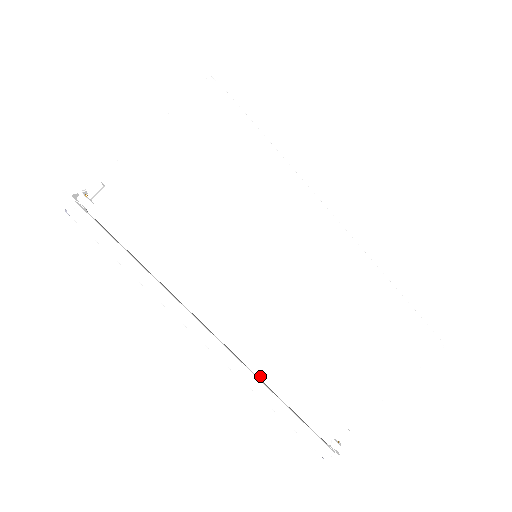
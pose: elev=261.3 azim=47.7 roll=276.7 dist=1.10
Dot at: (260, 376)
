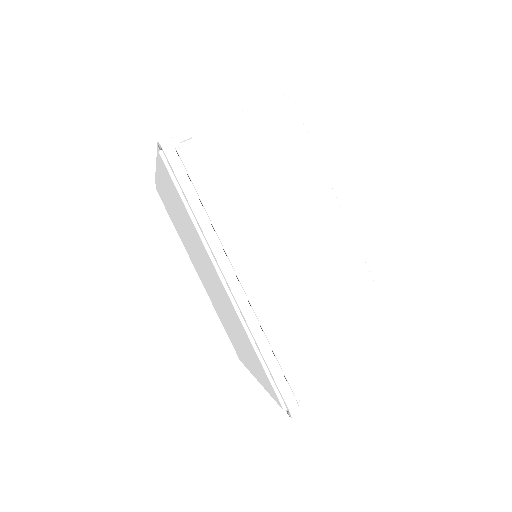
Dot at: (261, 321)
